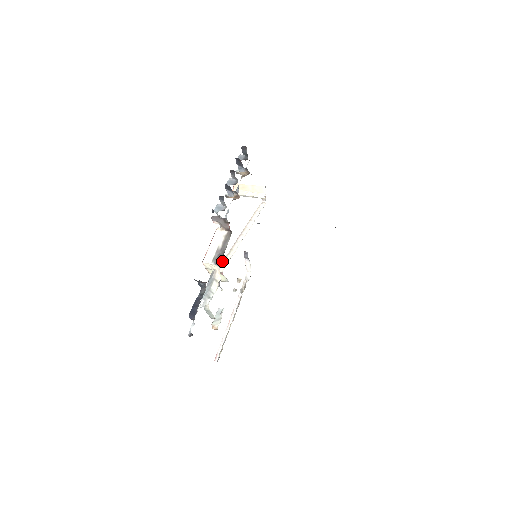
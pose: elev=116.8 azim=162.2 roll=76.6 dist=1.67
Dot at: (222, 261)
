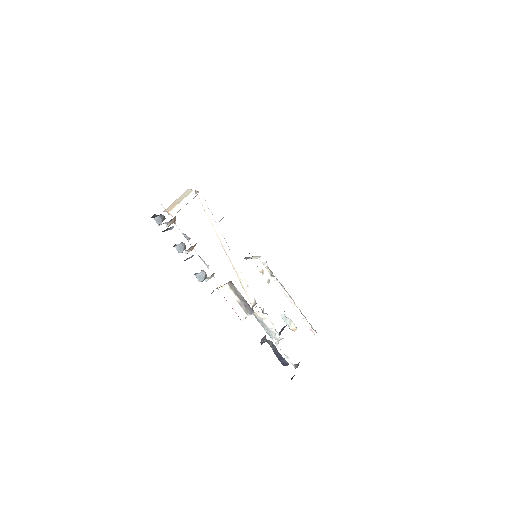
Dot at: (242, 286)
